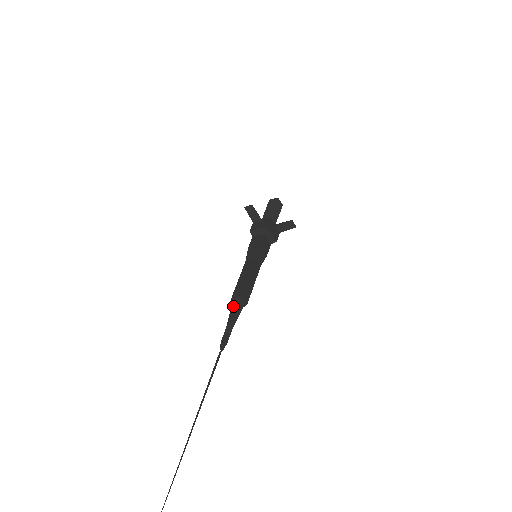
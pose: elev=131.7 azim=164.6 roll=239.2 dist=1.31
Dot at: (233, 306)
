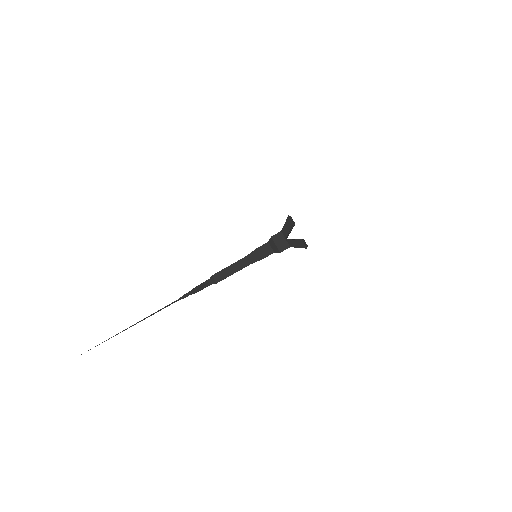
Dot at: (208, 282)
